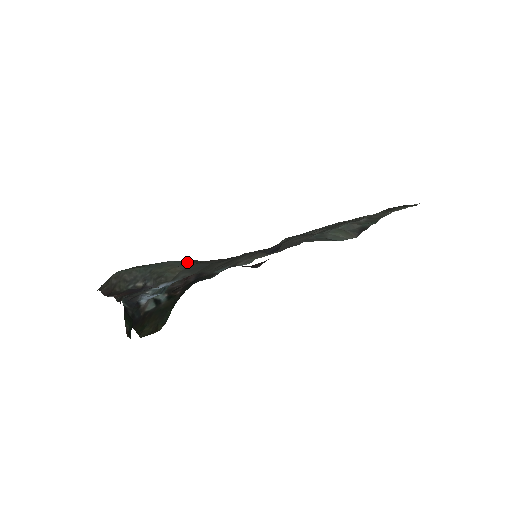
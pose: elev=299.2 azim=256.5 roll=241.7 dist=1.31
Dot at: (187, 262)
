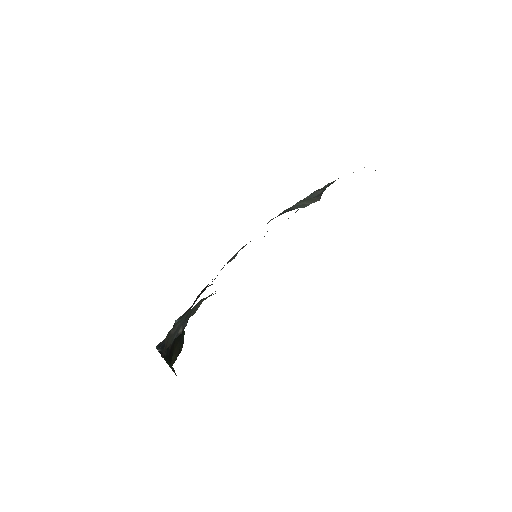
Dot at: occluded
